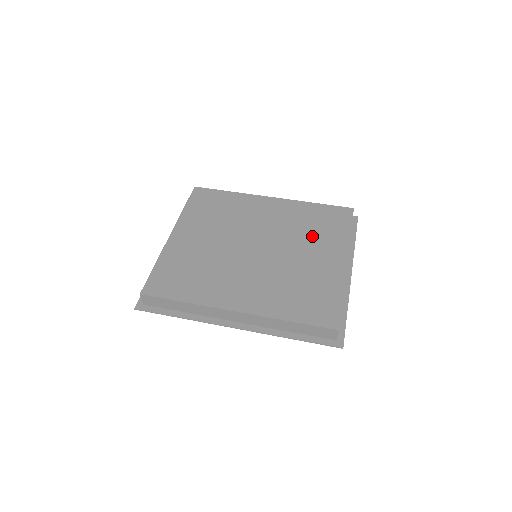
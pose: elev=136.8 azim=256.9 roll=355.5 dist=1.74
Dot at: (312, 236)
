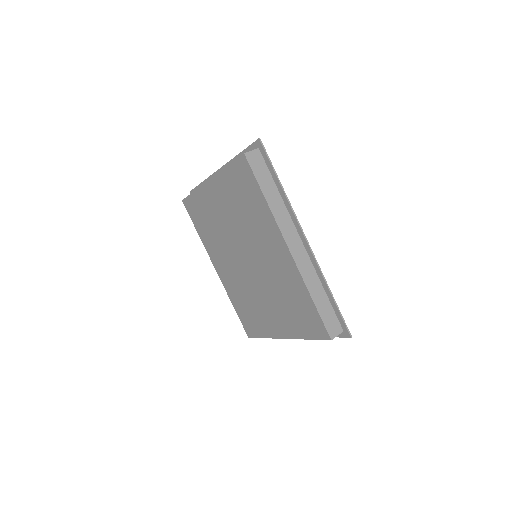
Dot at: (282, 305)
